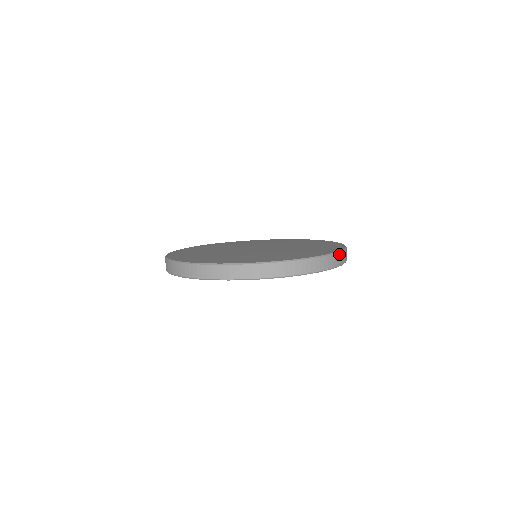
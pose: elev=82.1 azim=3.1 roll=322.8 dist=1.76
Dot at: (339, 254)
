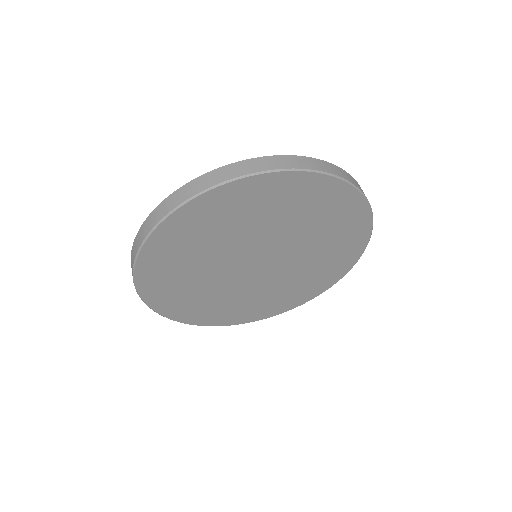
Dot at: occluded
